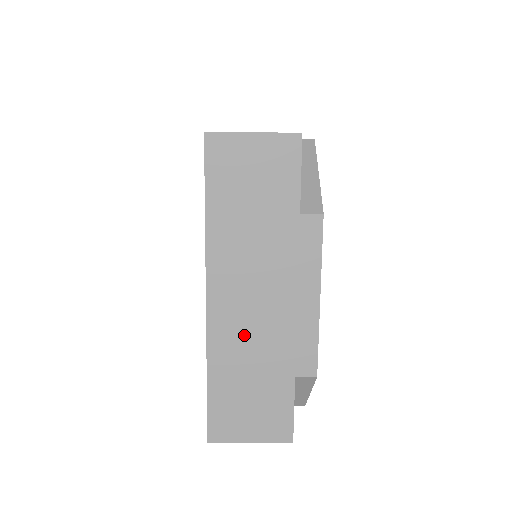
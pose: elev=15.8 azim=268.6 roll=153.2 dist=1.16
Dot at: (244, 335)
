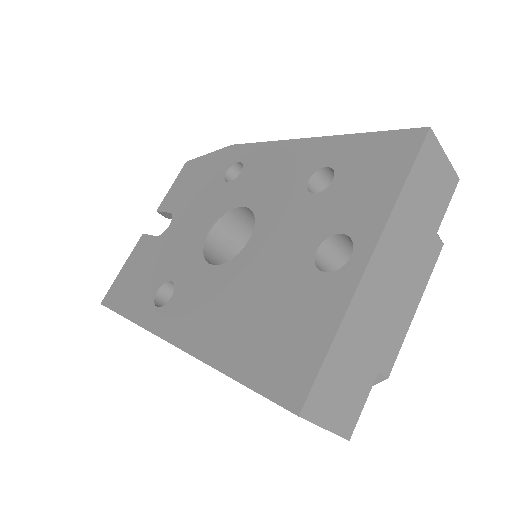
Dot at: (373, 311)
